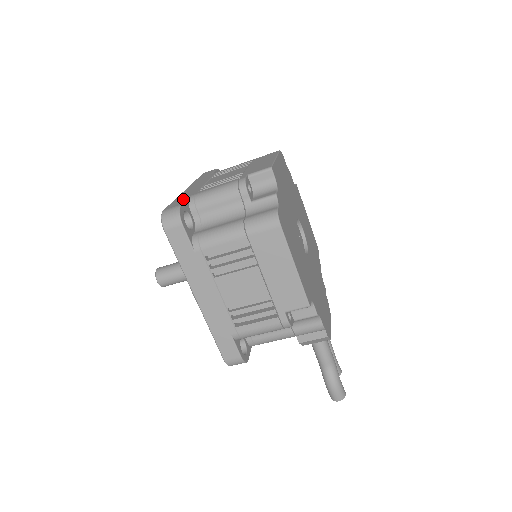
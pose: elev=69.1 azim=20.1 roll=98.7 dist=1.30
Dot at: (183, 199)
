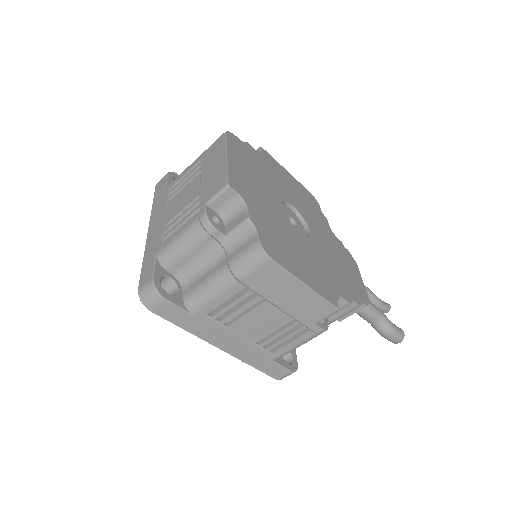
Dot at: (151, 261)
